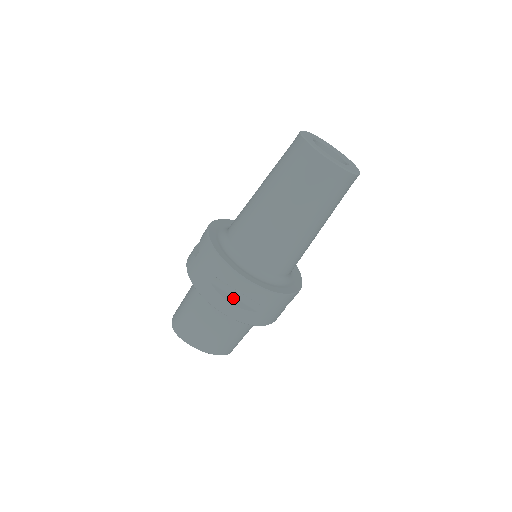
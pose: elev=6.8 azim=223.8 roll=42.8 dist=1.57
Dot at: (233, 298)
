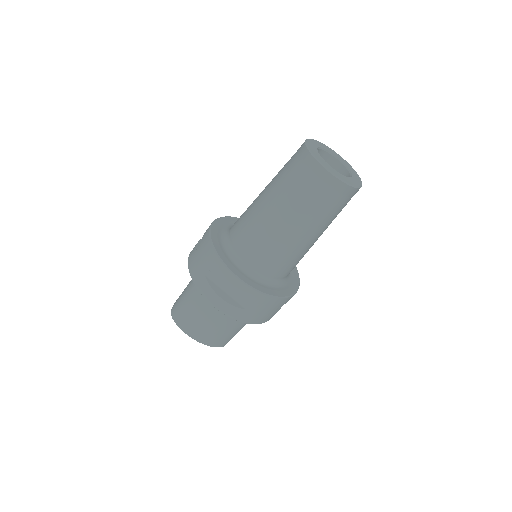
Dot at: (224, 293)
